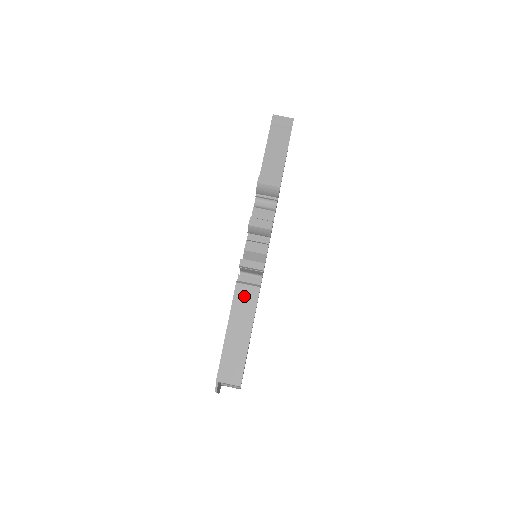
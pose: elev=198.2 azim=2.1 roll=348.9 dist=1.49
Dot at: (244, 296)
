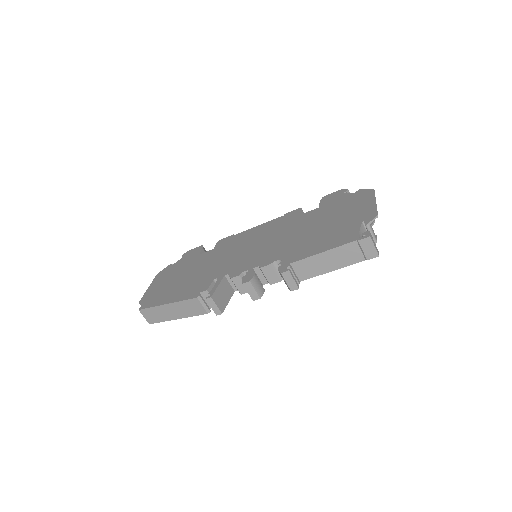
Dot at: (194, 306)
